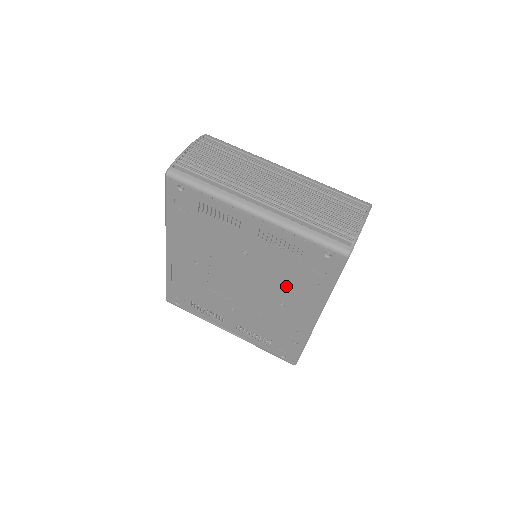
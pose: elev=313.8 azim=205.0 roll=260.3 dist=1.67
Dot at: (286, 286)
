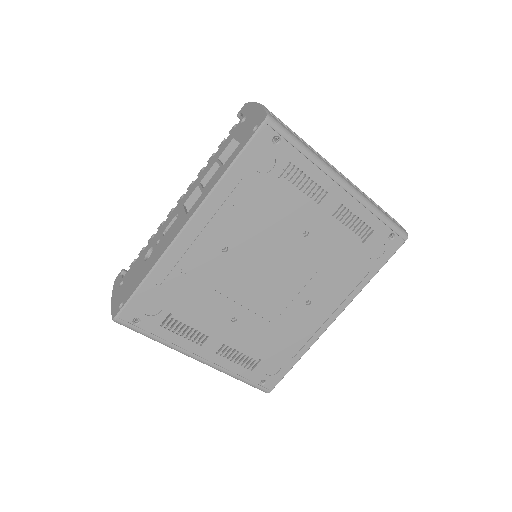
Dot at: (327, 277)
